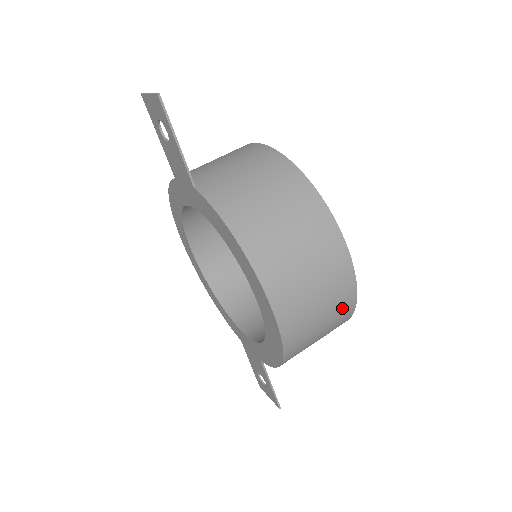
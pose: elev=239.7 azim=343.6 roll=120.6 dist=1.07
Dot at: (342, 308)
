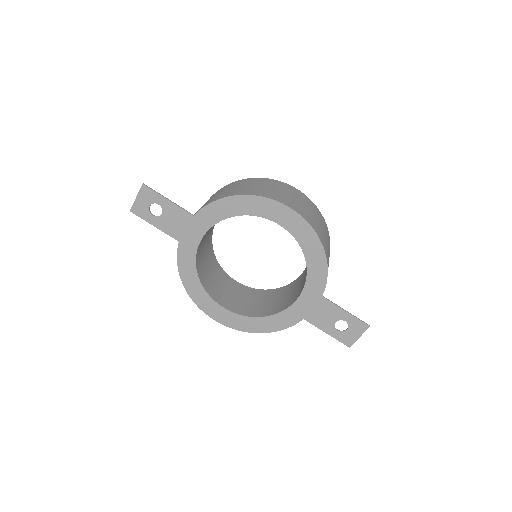
Dot at: (314, 209)
